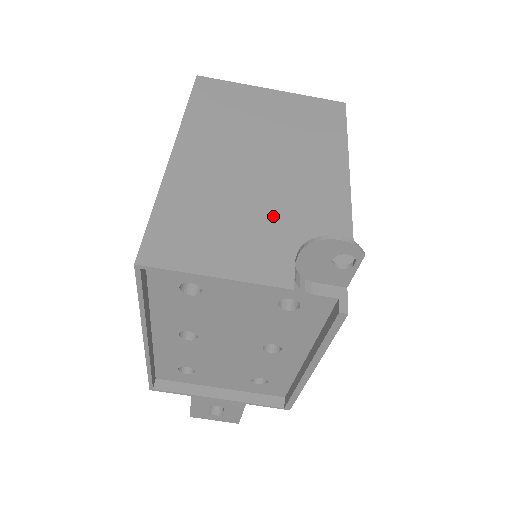
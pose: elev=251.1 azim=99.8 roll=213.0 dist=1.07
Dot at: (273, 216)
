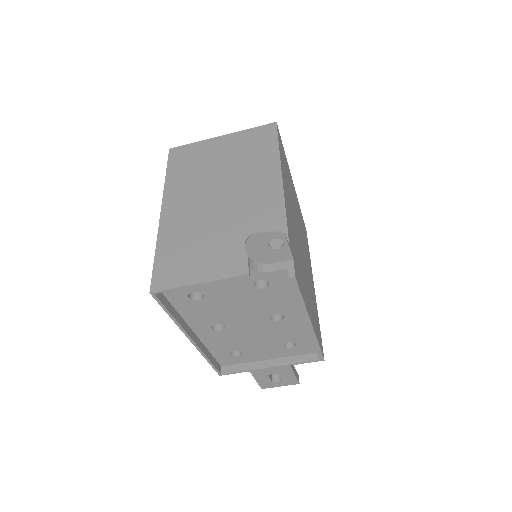
Dot at: (231, 230)
